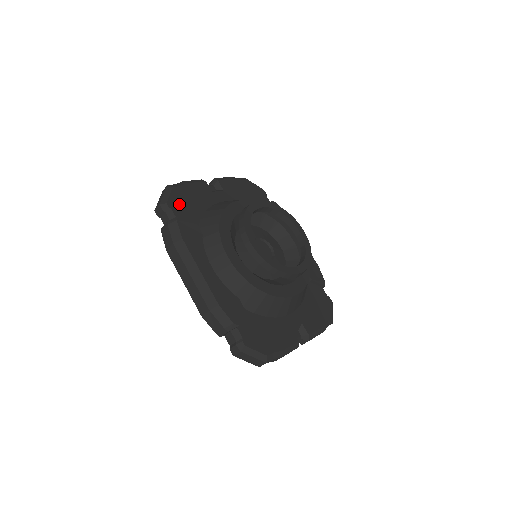
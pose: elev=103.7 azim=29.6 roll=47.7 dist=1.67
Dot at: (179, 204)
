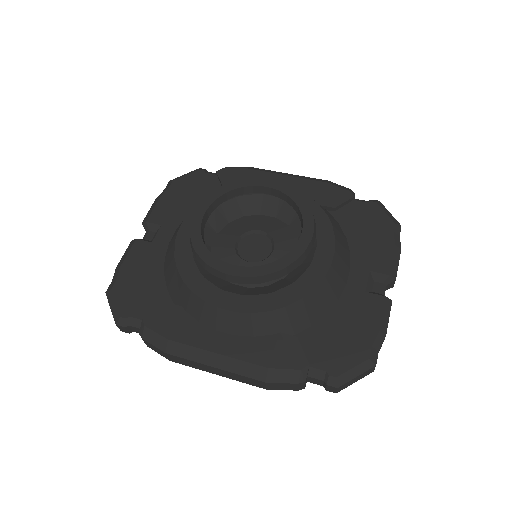
Dot at: (133, 301)
